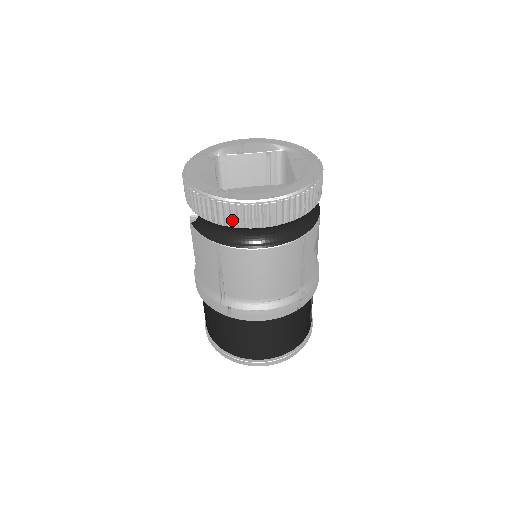
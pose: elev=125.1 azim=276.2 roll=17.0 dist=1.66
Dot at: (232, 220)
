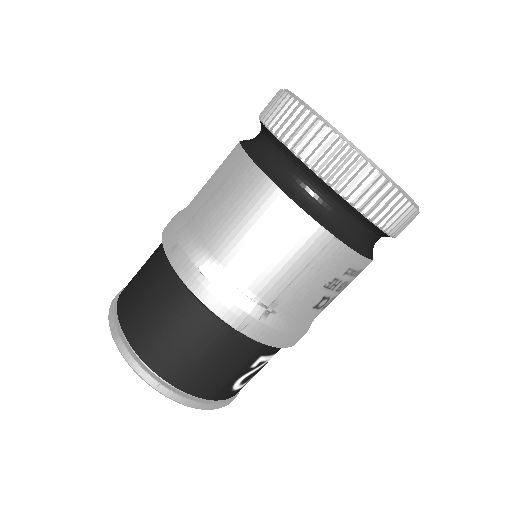
Dot at: (288, 130)
